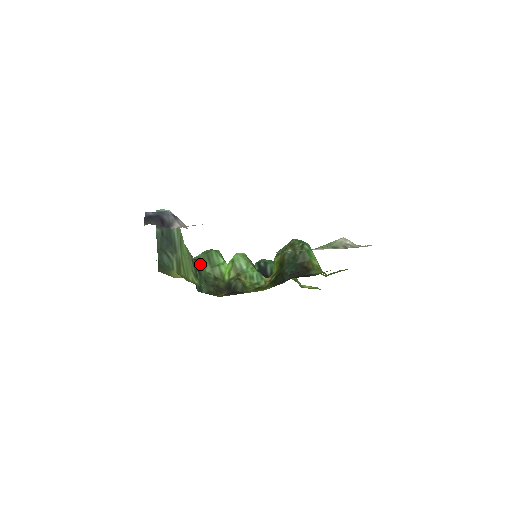
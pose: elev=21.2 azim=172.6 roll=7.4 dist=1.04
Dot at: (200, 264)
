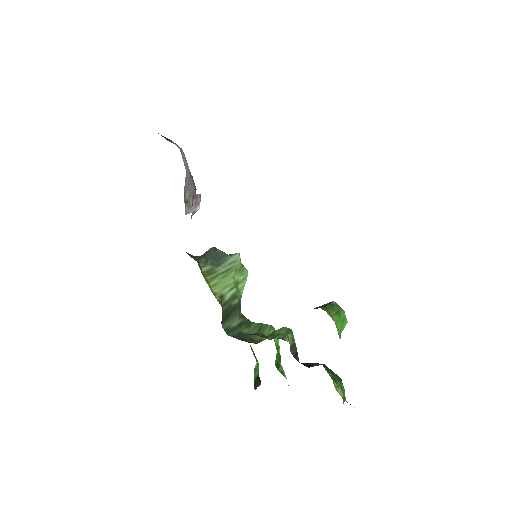
Dot at: (249, 326)
